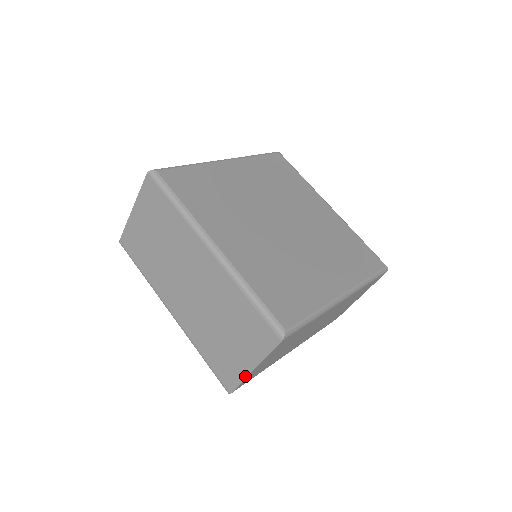
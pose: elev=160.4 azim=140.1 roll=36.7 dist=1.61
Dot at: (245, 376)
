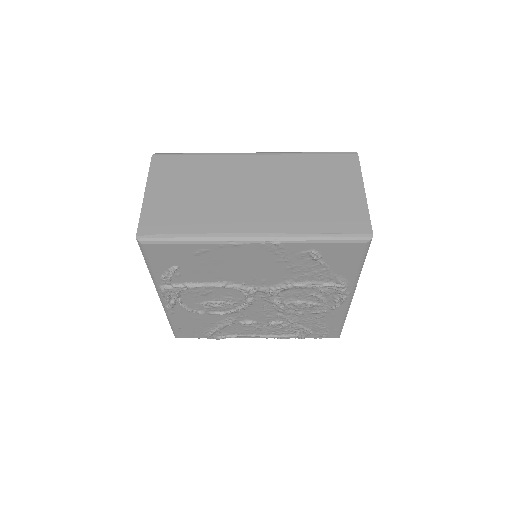
Dot at: (142, 206)
